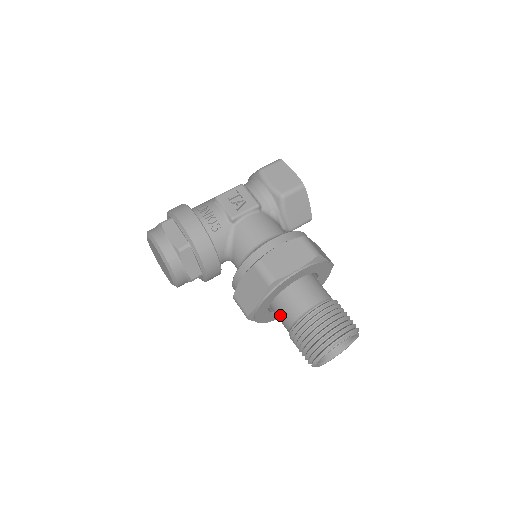
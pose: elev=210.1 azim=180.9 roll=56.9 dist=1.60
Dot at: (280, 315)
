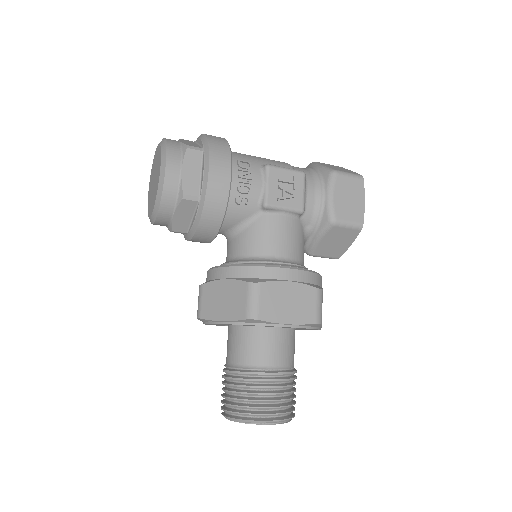
Dot at: (232, 342)
